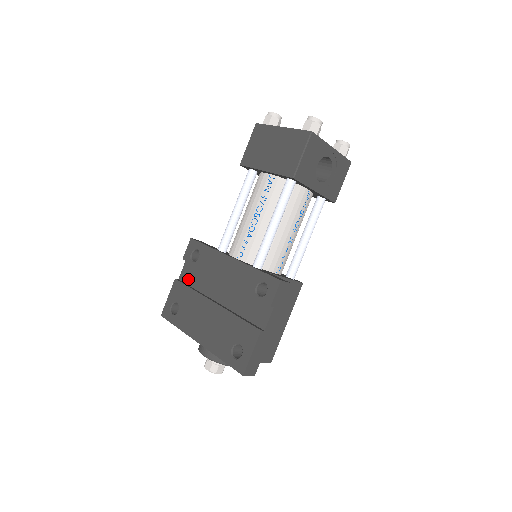
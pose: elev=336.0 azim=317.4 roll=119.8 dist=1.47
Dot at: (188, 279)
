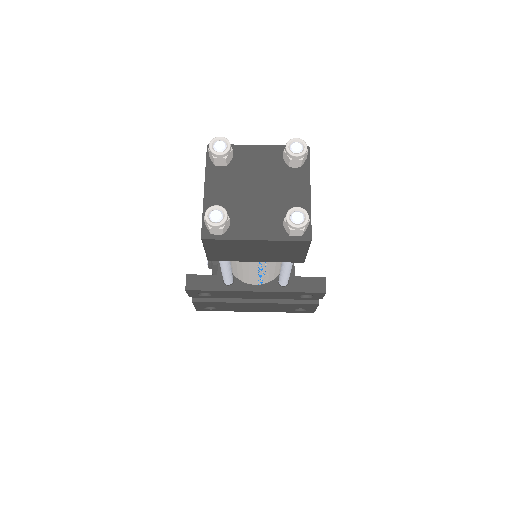
Dot at: (206, 297)
